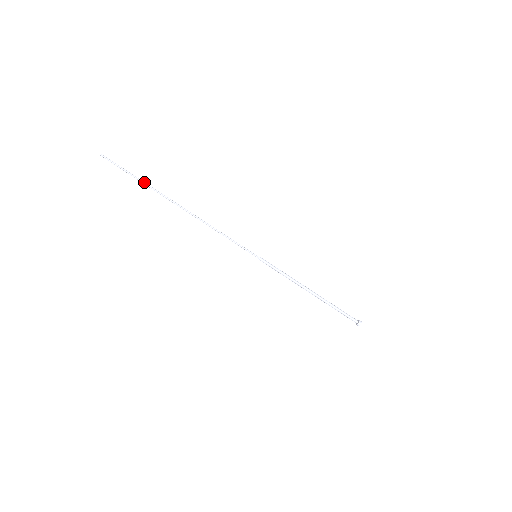
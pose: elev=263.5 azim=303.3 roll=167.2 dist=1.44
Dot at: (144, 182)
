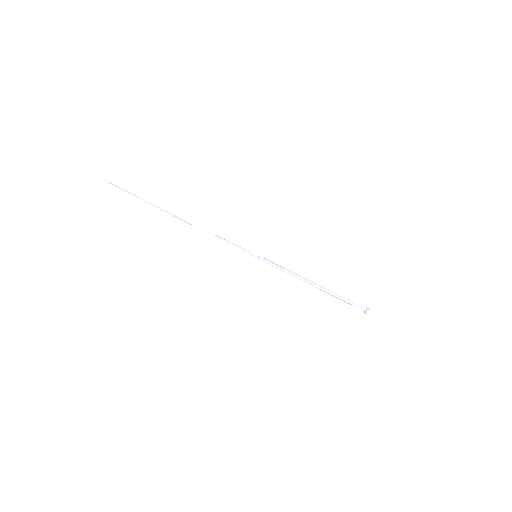
Dot at: (137, 196)
